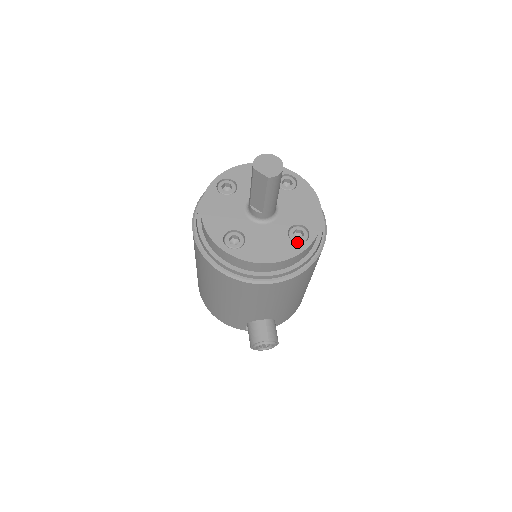
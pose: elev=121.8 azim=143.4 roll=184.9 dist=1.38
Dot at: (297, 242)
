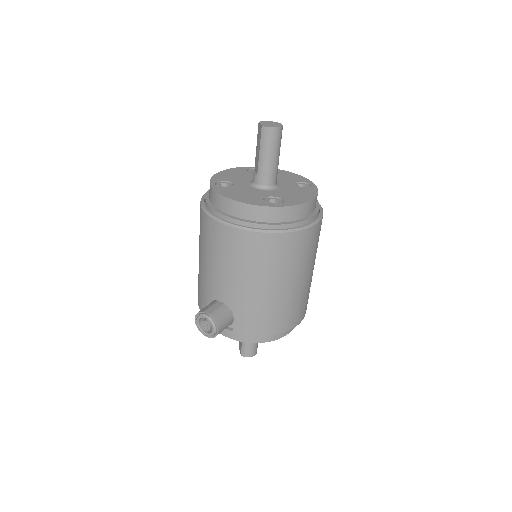
Dot at: (266, 203)
